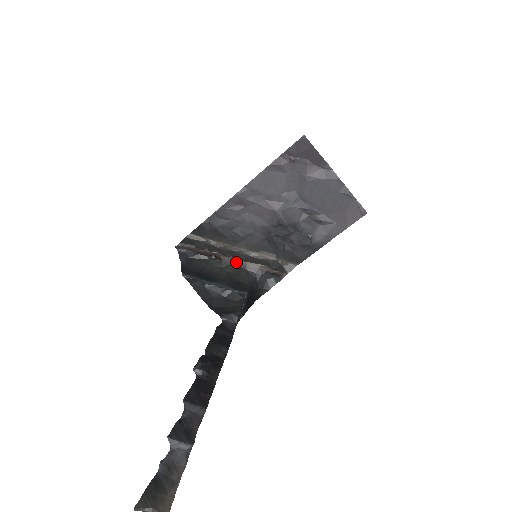
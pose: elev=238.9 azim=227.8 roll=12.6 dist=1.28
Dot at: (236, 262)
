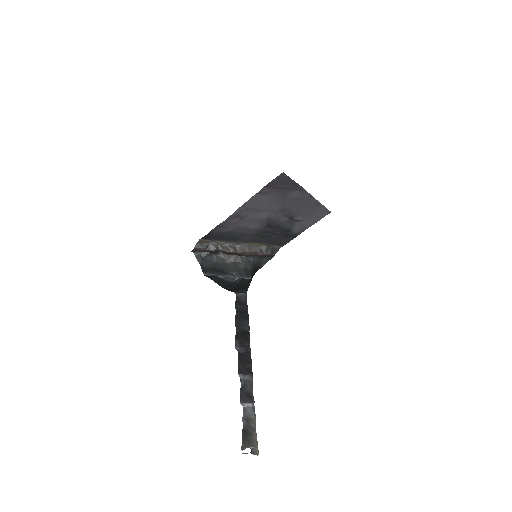
Dot at: (238, 254)
